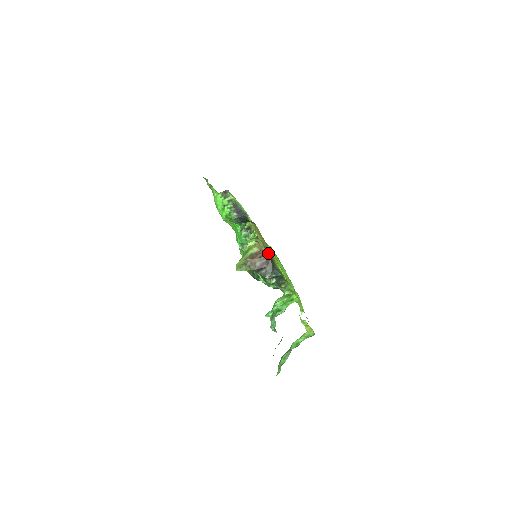
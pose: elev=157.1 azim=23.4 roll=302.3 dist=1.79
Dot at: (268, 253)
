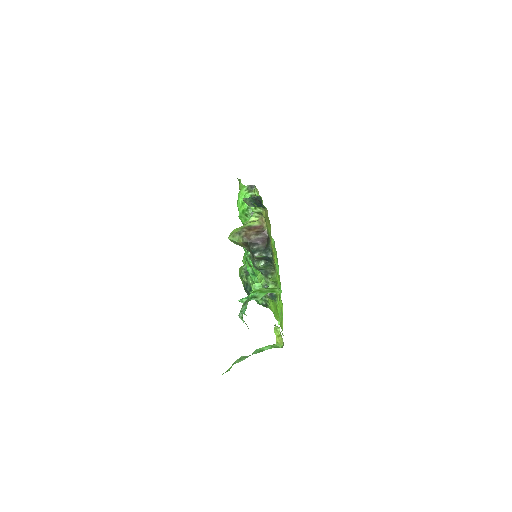
Dot at: (267, 229)
